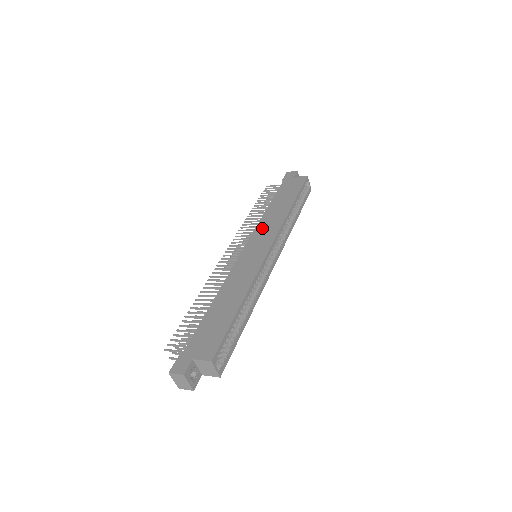
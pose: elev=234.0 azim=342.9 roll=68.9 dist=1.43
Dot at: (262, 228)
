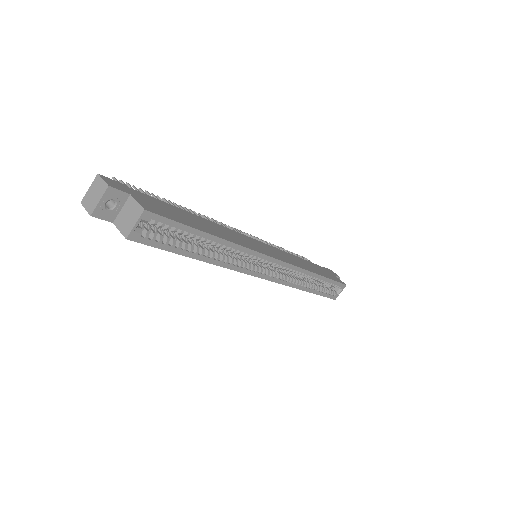
Dot at: (282, 253)
